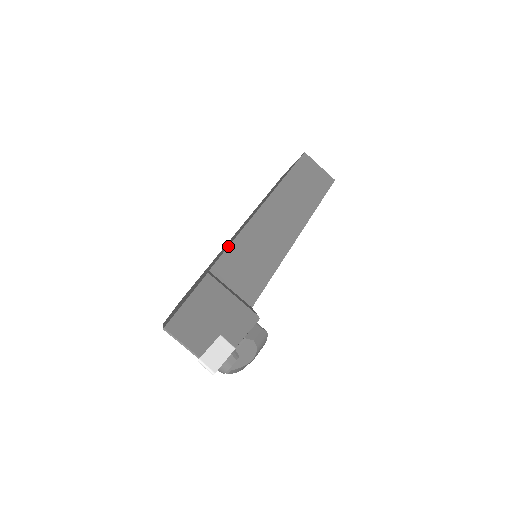
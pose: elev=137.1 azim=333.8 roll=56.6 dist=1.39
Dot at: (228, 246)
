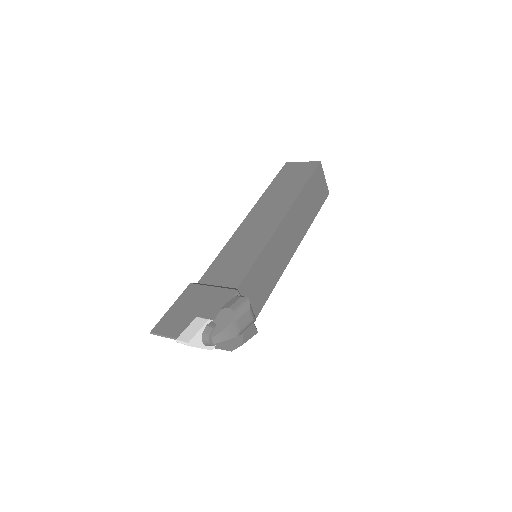
Dot at: (214, 260)
